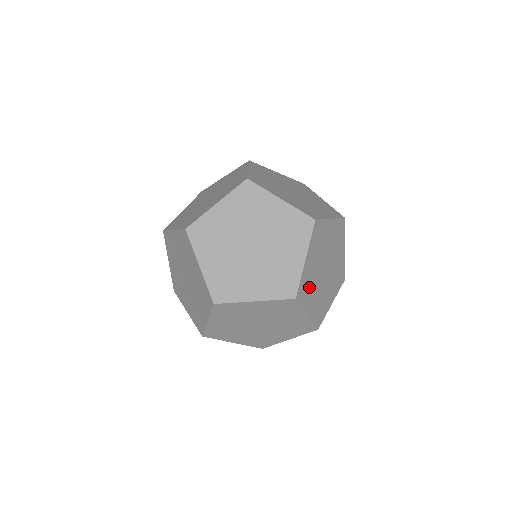
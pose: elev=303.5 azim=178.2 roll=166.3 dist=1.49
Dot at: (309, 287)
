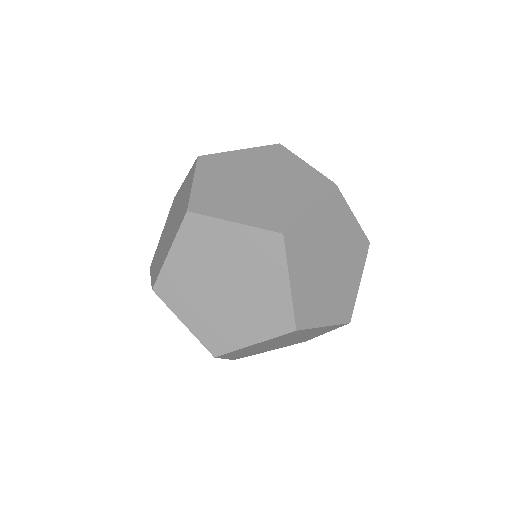
Dot at: occluded
